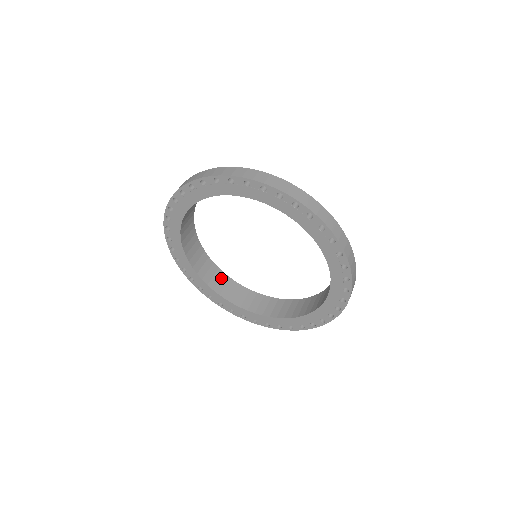
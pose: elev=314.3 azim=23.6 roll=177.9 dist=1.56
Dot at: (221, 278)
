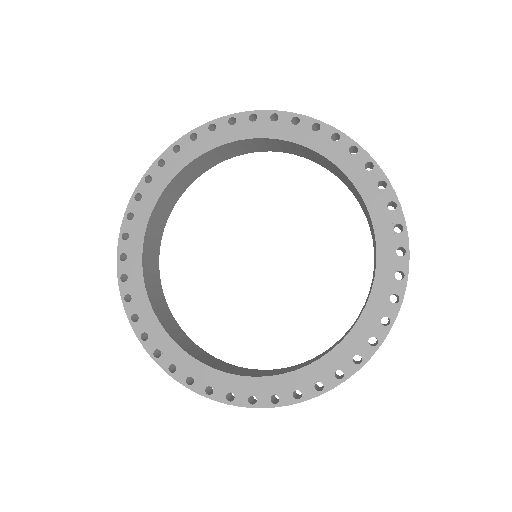
Dot at: (169, 318)
